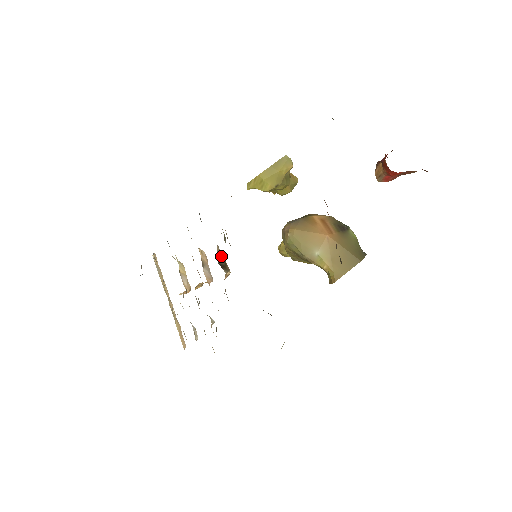
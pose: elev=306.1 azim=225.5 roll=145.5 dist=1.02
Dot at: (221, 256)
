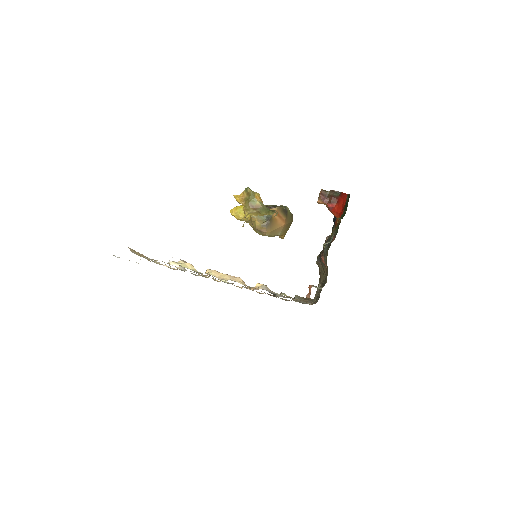
Dot at: occluded
